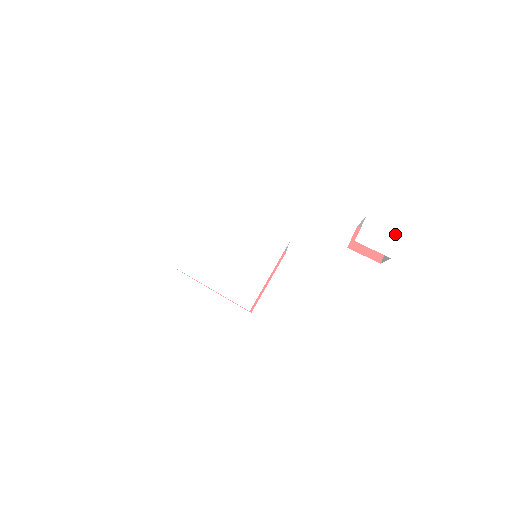
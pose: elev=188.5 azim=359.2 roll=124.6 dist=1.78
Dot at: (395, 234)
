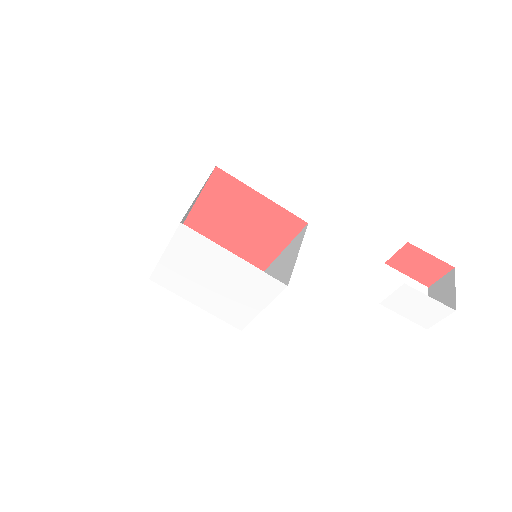
Dot at: (444, 309)
